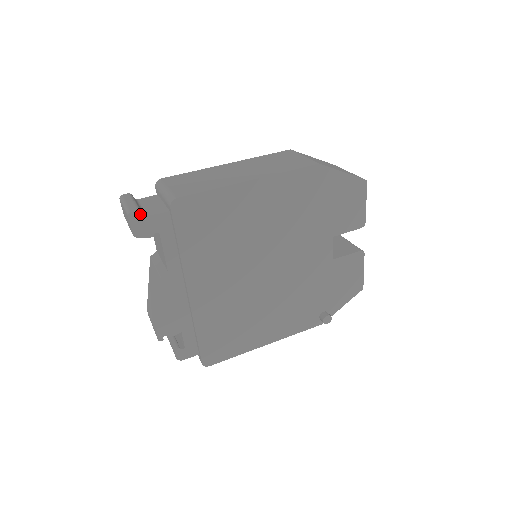
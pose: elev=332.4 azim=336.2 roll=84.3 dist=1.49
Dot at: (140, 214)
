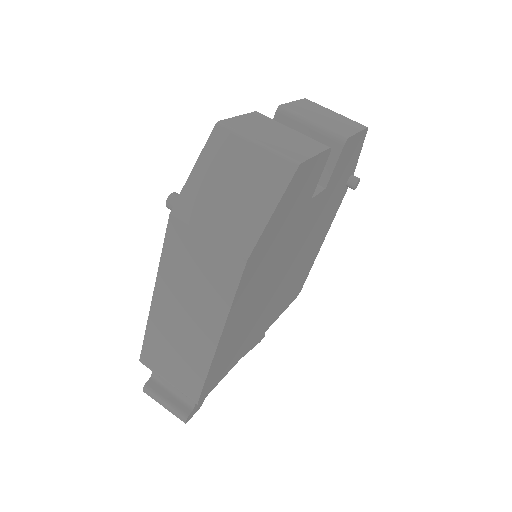
Dot at: (189, 415)
